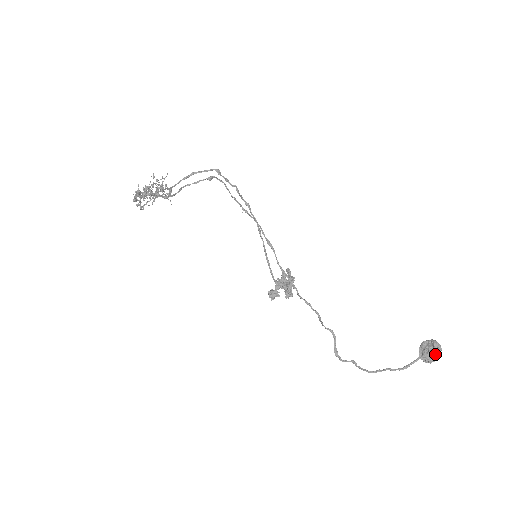
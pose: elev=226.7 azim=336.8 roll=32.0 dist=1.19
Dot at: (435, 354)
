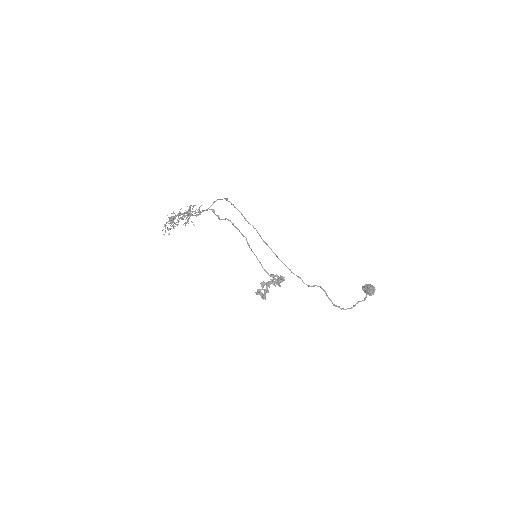
Dot at: (373, 288)
